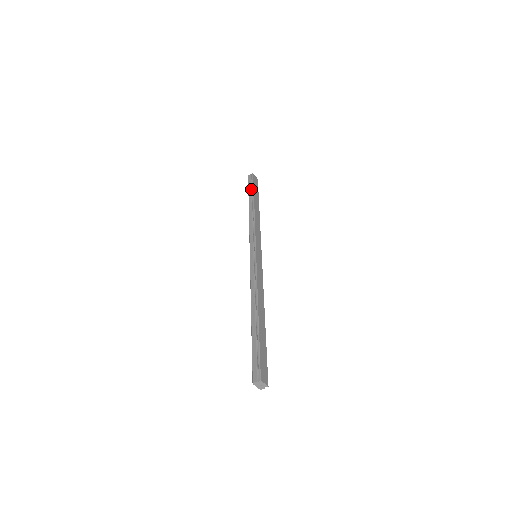
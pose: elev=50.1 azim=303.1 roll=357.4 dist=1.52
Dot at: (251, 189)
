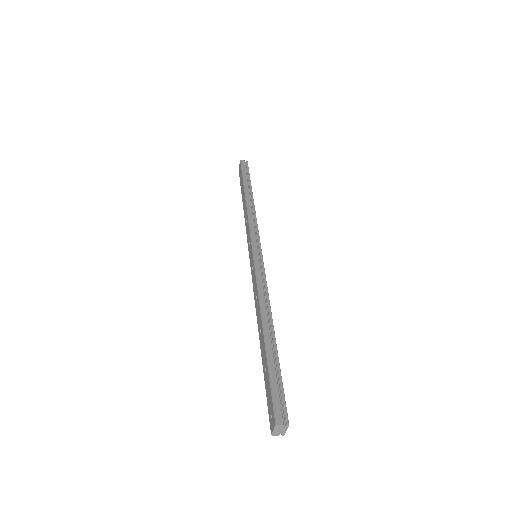
Dot at: (247, 177)
